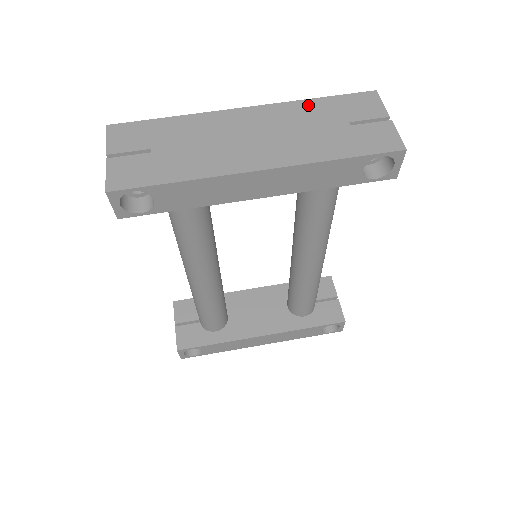
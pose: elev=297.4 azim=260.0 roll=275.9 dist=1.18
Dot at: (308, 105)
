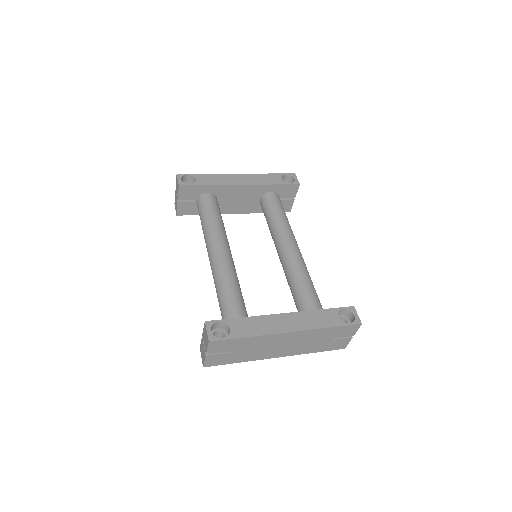
Dot at: occluded
